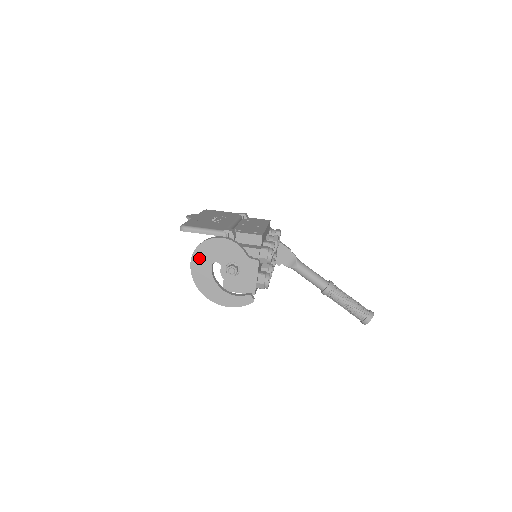
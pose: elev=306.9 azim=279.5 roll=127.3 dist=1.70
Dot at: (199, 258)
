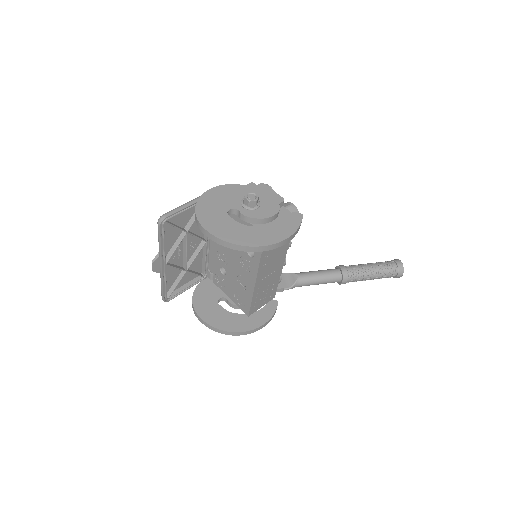
Dot at: (208, 219)
